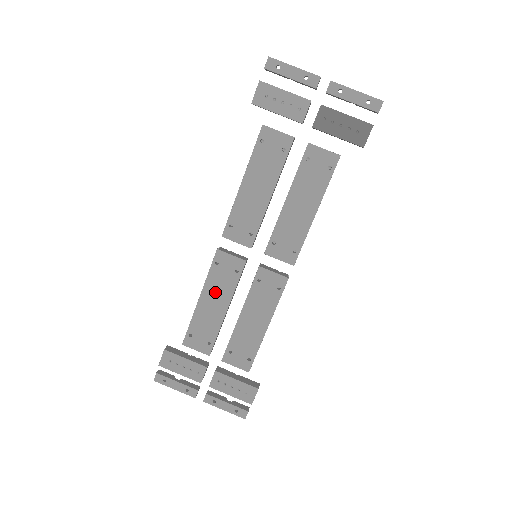
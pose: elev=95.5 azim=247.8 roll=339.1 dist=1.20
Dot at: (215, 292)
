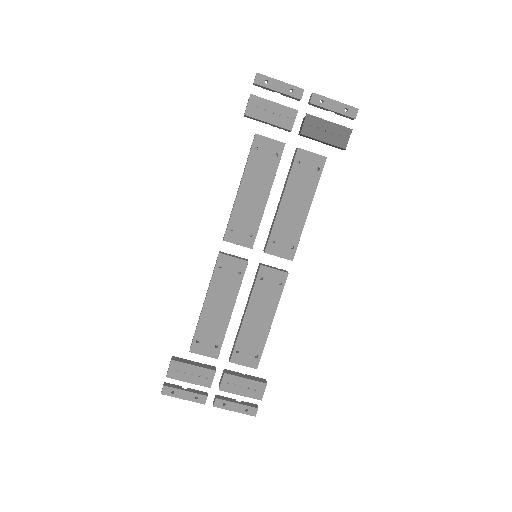
Dot at: (220, 295)
